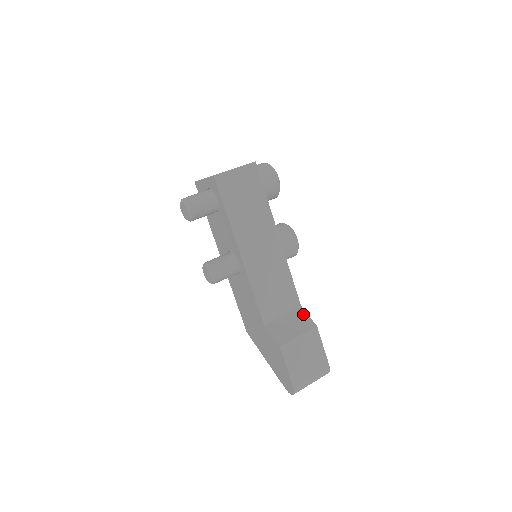
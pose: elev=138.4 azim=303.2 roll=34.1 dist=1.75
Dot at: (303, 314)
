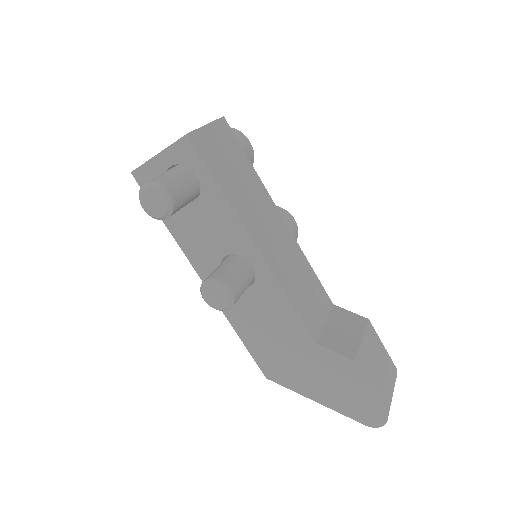
Dot at: (343, 312)
